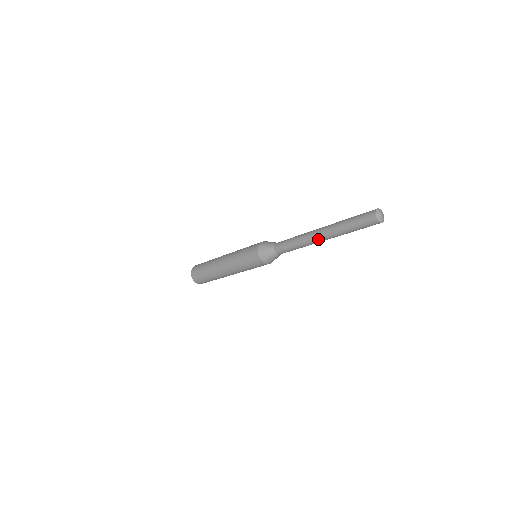
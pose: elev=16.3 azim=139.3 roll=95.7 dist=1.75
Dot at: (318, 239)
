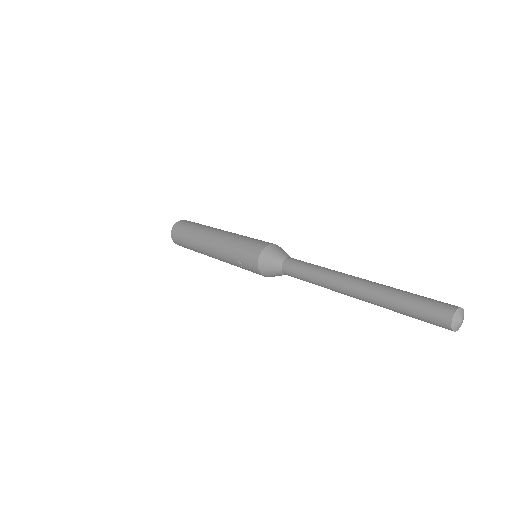
Dot at: (350, 296)
